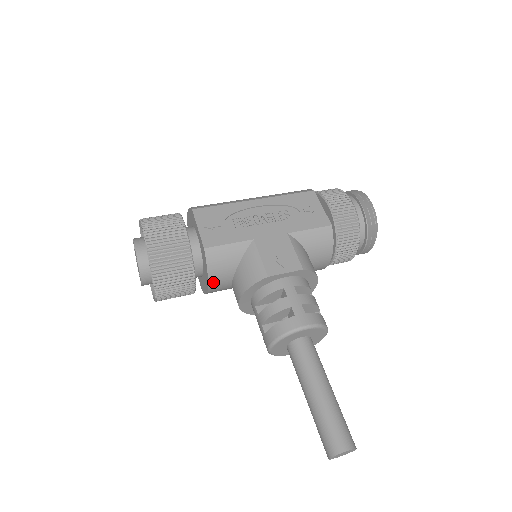
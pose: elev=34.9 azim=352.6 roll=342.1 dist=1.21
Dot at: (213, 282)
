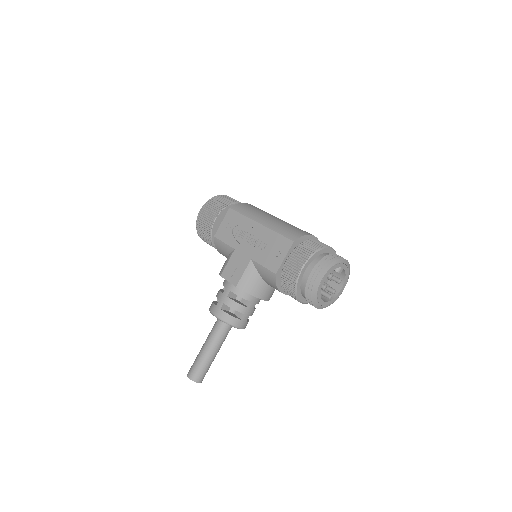
Dot at: (223, 255)
